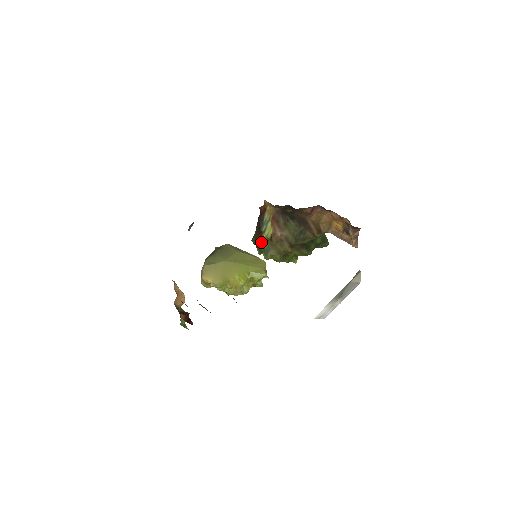
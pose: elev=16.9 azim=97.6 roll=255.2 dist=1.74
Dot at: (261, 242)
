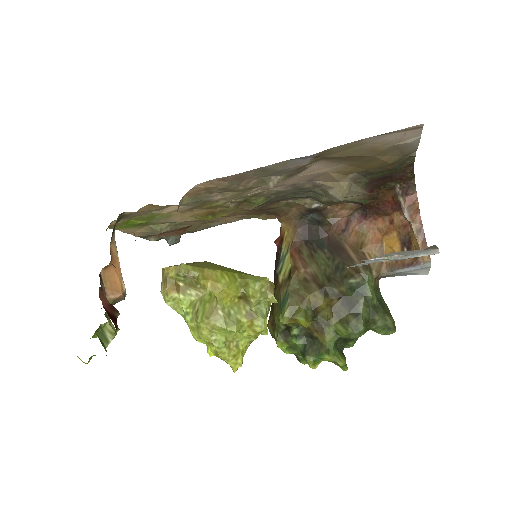
Dot at: (277, 299)
